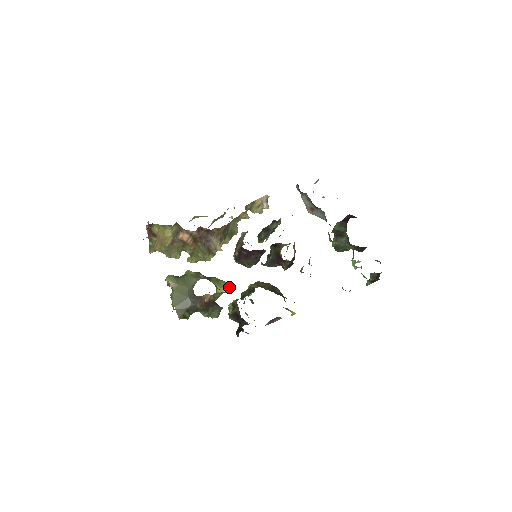
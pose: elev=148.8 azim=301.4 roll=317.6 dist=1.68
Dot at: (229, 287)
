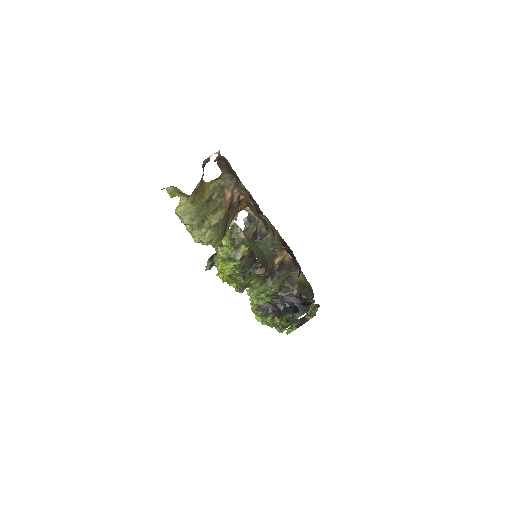
Dot at: occluded
